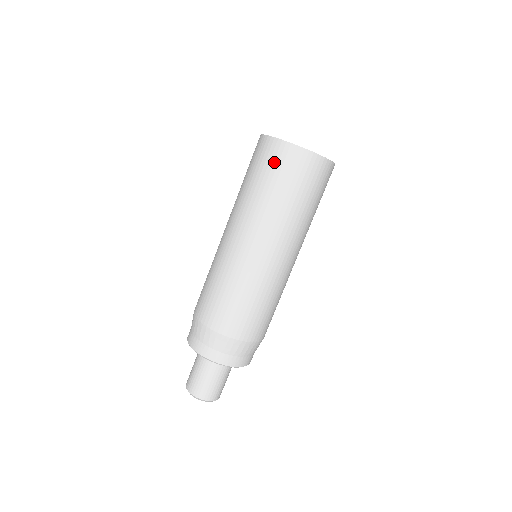
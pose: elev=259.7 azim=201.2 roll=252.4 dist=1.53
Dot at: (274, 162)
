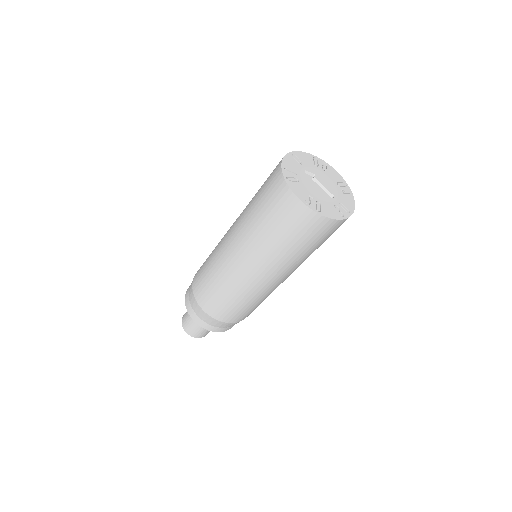
Dot at: (286, 216)
